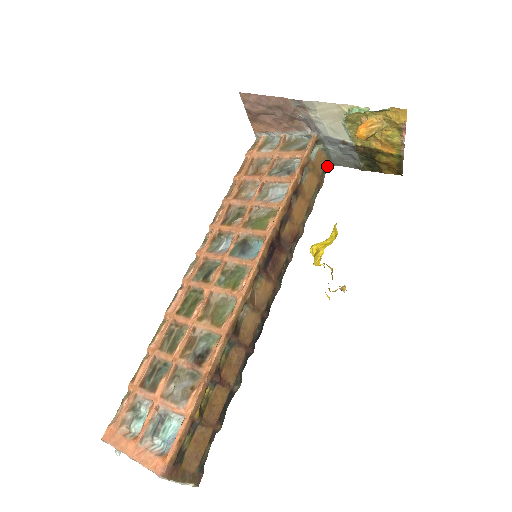
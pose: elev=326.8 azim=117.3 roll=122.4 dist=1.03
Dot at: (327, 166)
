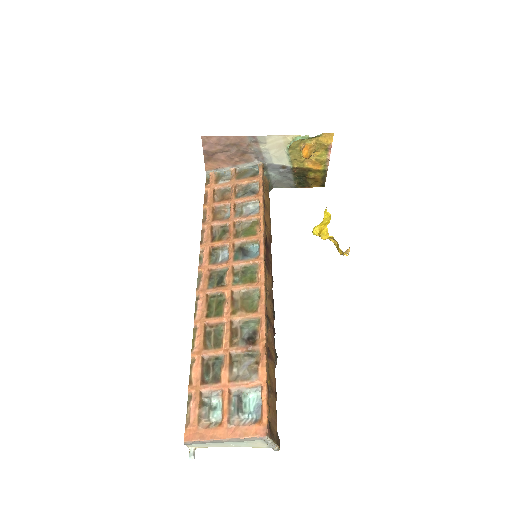
Dot at: (269, 189)
